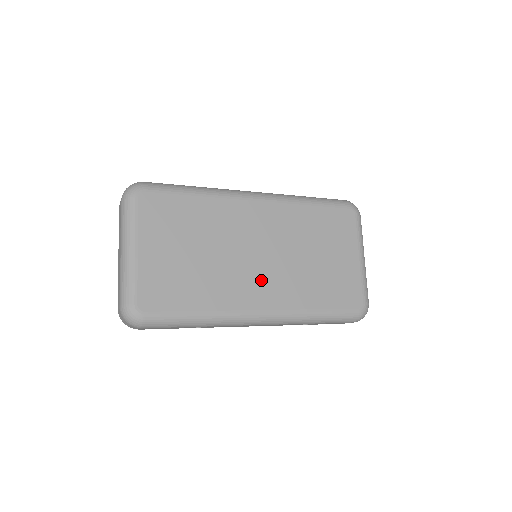
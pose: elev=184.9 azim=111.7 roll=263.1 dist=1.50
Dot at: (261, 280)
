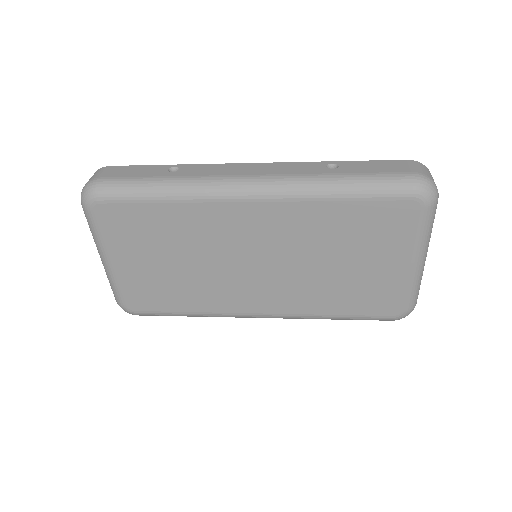
Dot at: (258, 288)
